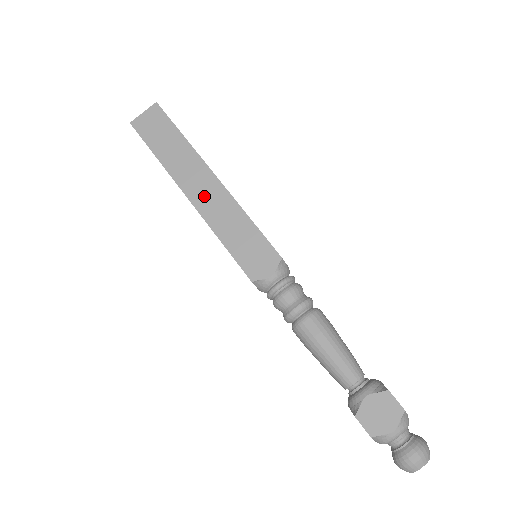
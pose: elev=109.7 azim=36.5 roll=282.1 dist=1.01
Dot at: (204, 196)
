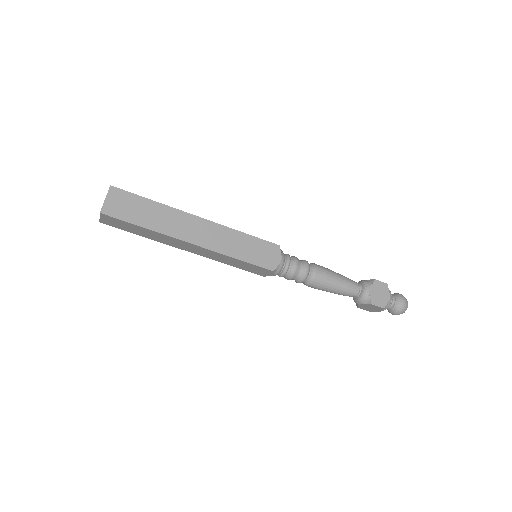
Dot at: (196, 251)
